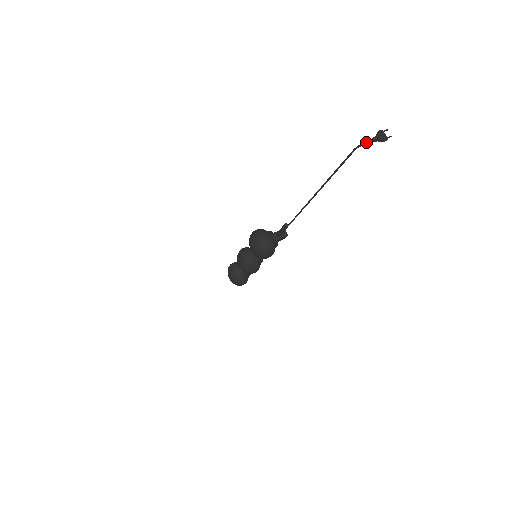
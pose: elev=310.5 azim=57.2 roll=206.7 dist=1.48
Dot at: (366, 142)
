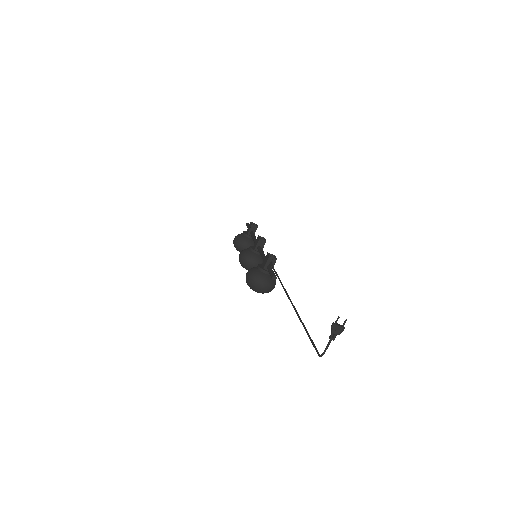
Dot at: (326, 348)
